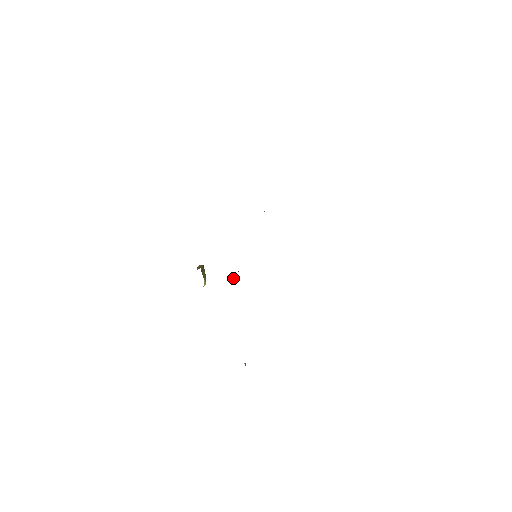
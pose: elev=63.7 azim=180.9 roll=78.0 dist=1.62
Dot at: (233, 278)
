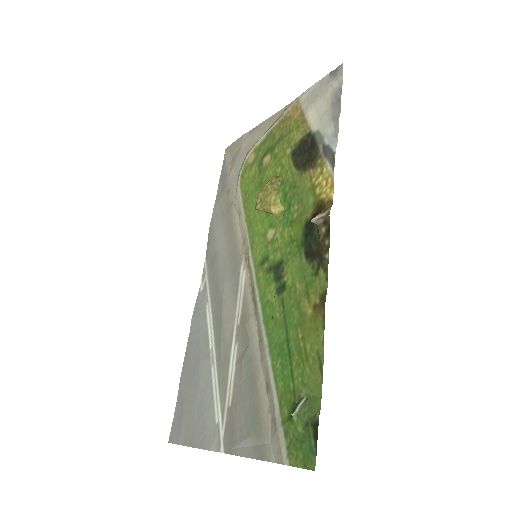
Dot at: (311, 219)
